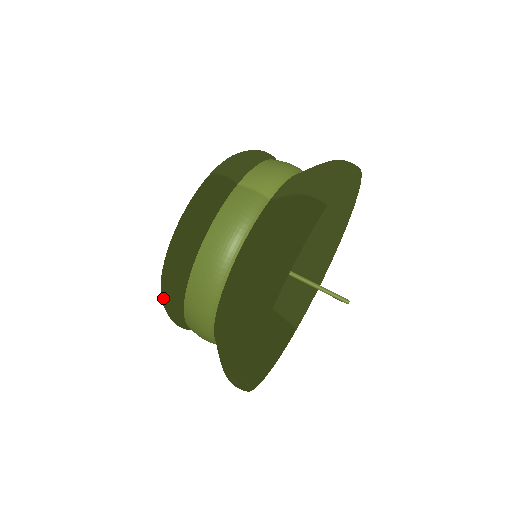
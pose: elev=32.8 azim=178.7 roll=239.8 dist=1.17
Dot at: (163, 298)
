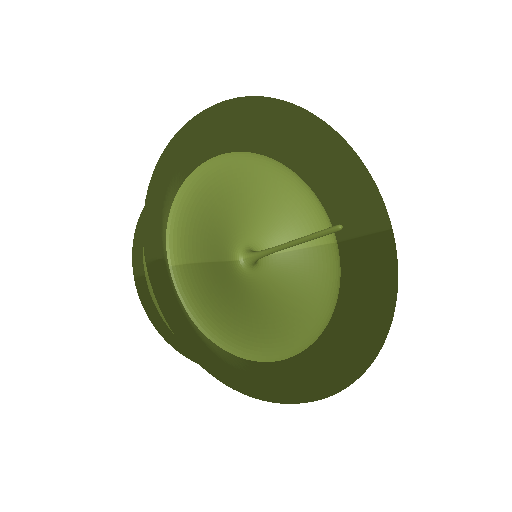
Dot at: occluded
